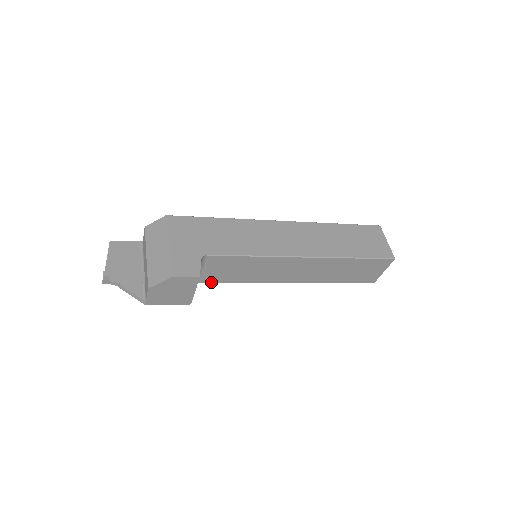
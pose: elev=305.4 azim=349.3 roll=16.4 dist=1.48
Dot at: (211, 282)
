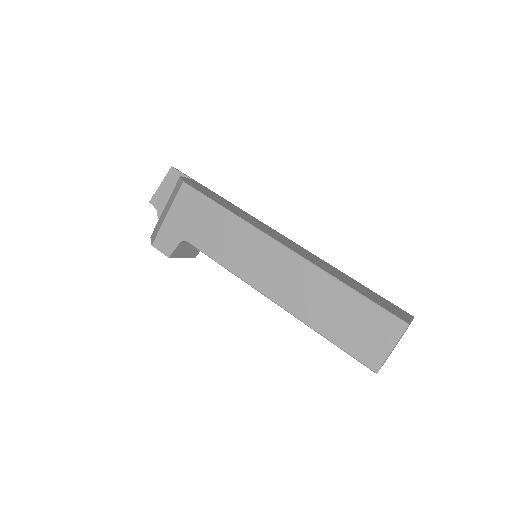
Dot at: occluded
